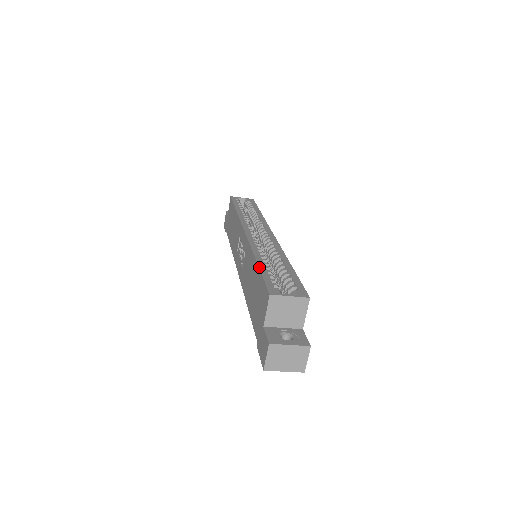
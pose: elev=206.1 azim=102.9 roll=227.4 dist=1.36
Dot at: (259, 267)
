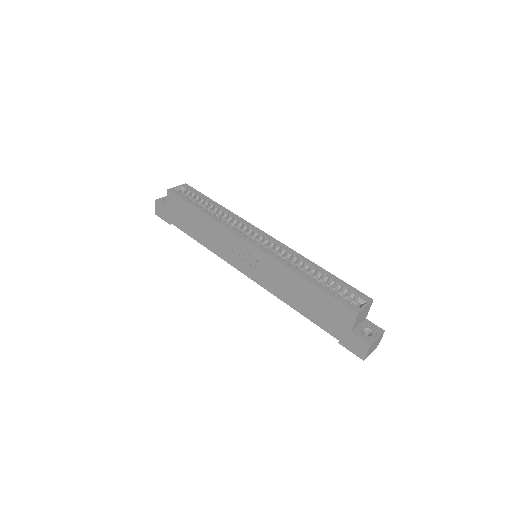
Dot at: (317, 287)
